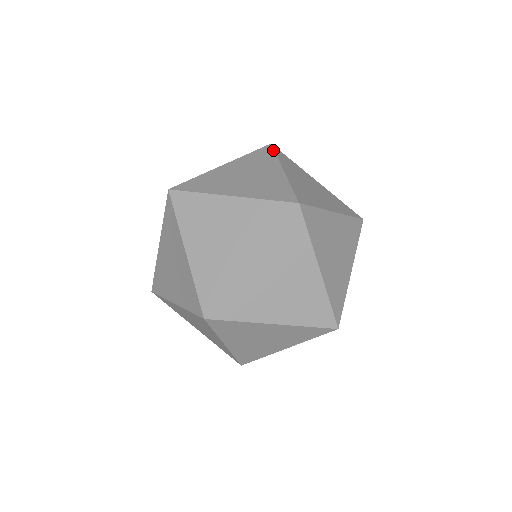
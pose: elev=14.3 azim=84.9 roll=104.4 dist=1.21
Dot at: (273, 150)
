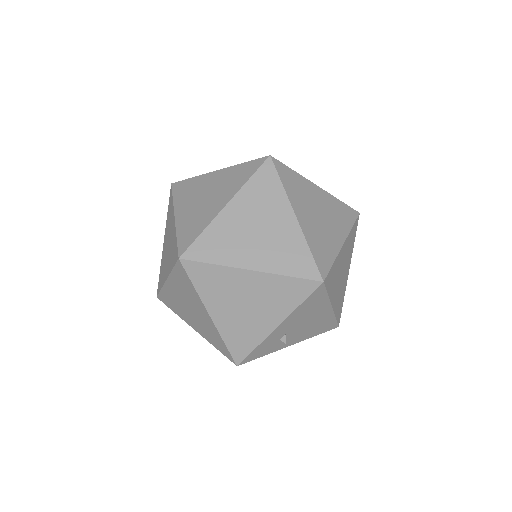
Dot at: occluded
